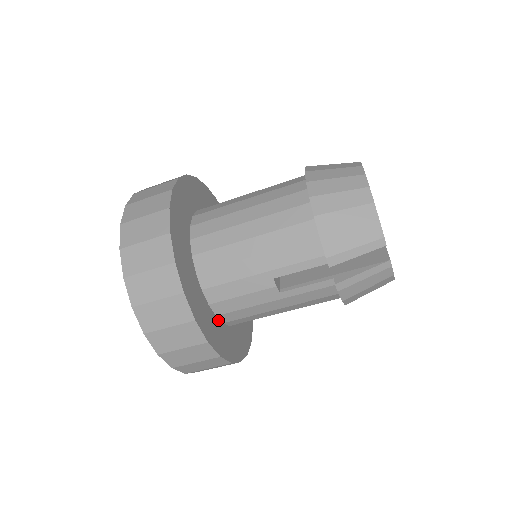
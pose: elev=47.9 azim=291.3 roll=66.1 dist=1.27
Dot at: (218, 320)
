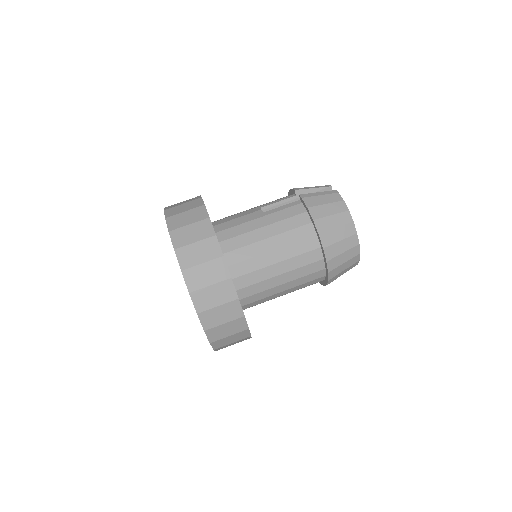
Dot at: occluded
